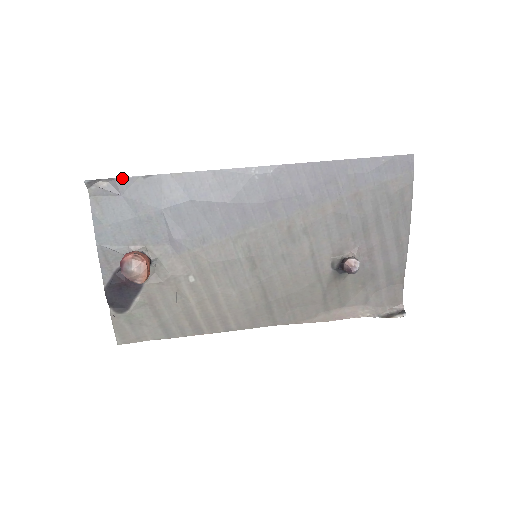
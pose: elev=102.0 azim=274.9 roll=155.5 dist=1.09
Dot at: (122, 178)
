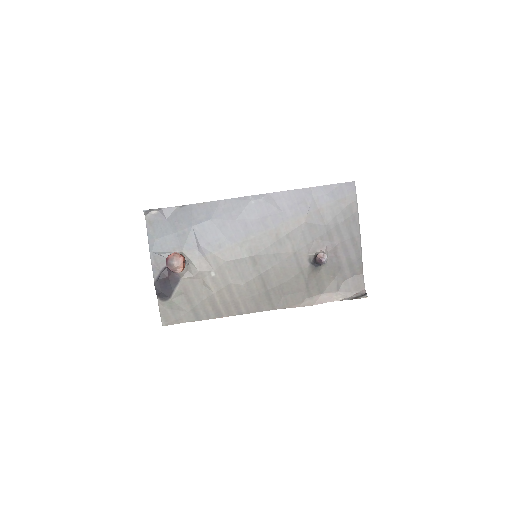
Dot at: (167, 208)
